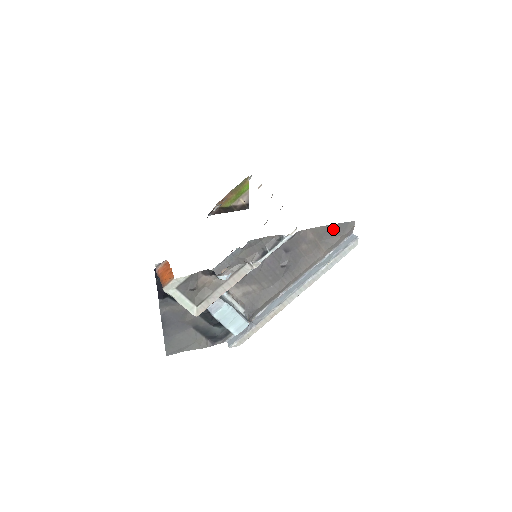
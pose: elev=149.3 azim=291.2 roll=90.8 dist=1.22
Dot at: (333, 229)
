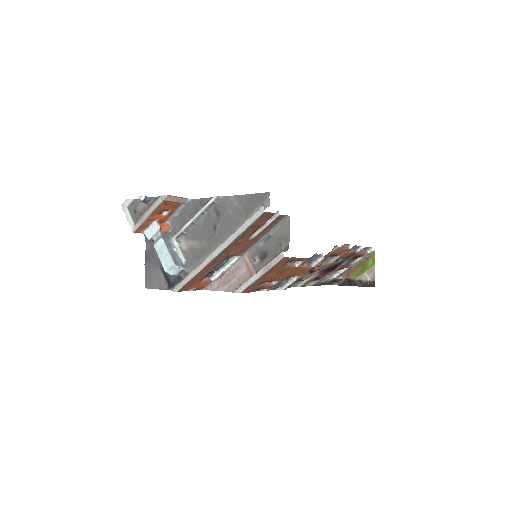
Dot at: (253, 198)
